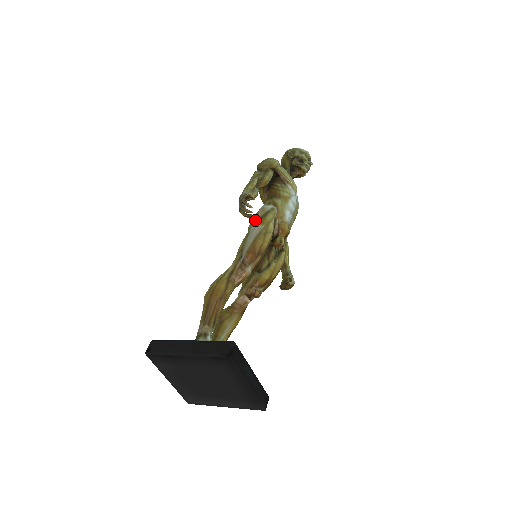
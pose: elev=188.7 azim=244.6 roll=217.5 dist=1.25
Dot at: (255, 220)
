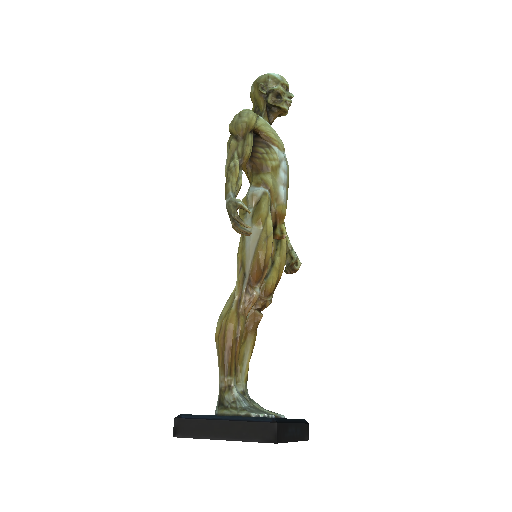
Dot at: (247, 215)
